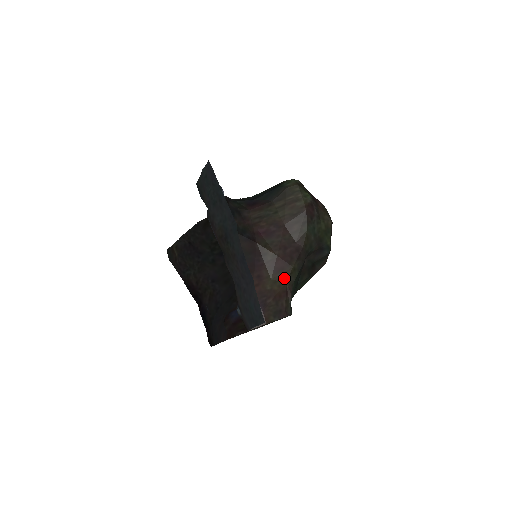
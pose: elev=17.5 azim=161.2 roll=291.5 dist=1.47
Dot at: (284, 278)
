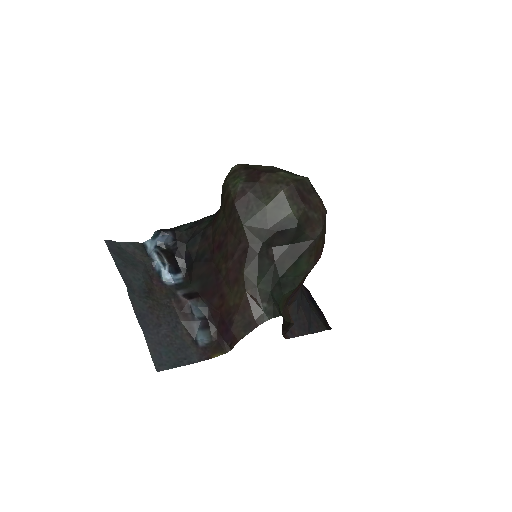
Dot at: (242, 287)
